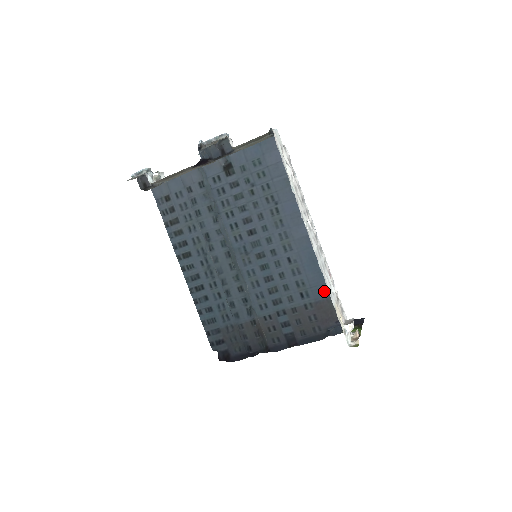
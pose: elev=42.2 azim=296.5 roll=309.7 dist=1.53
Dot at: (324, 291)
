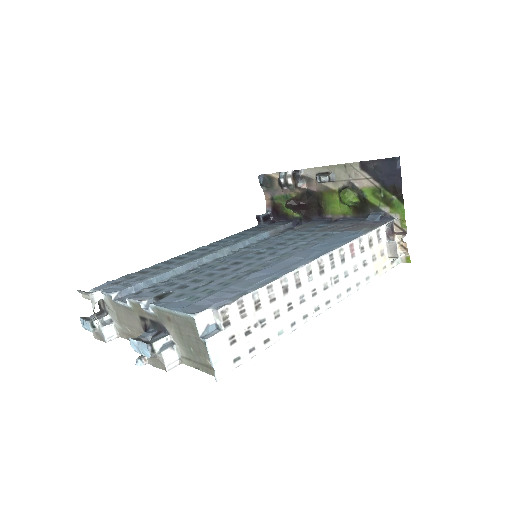
Dot at: (349, 235)
